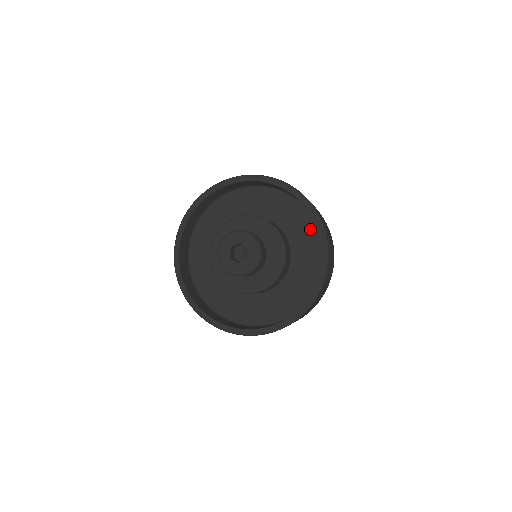
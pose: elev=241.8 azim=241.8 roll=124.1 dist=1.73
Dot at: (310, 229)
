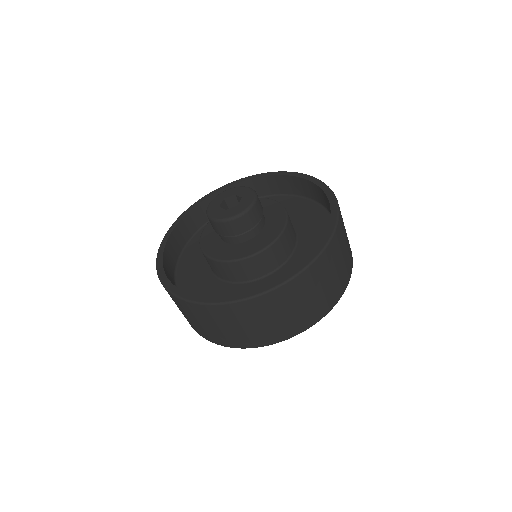
Dot at: (323, 222)
